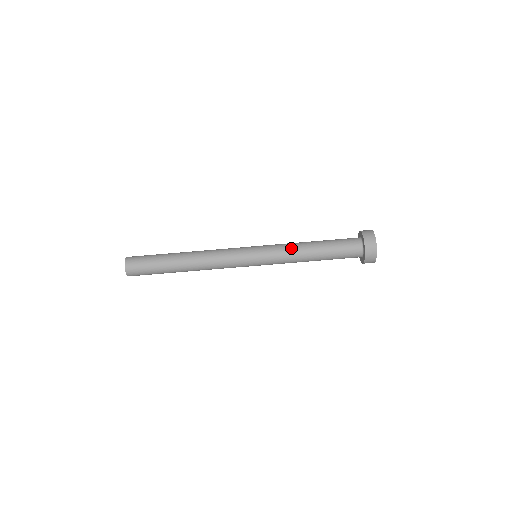
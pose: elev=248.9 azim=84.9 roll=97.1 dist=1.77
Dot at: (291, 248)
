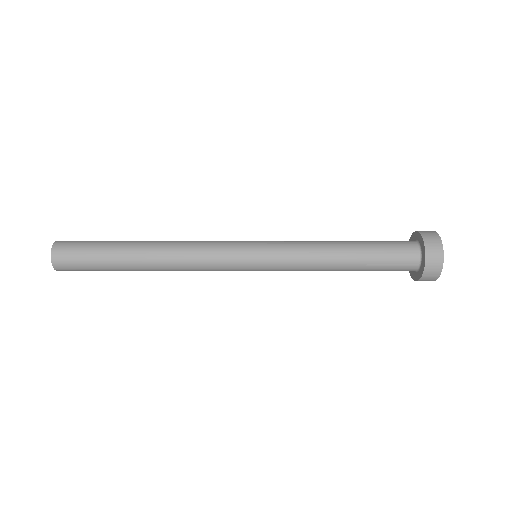
Dot at: (311, 267)
